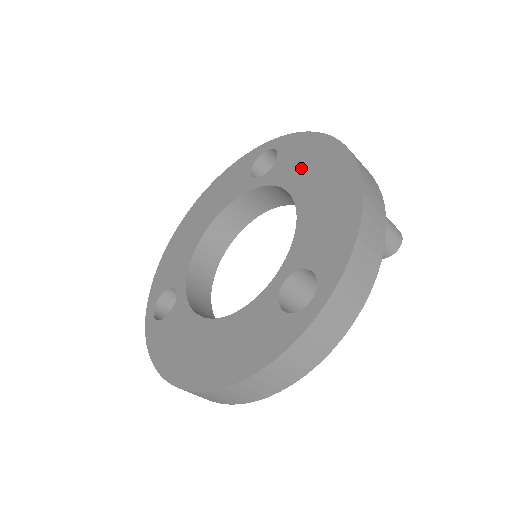
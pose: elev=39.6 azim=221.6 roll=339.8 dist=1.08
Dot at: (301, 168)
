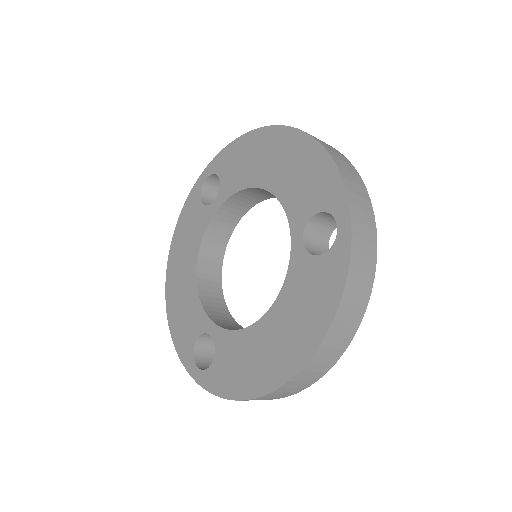
Dot at: (247, 166)
